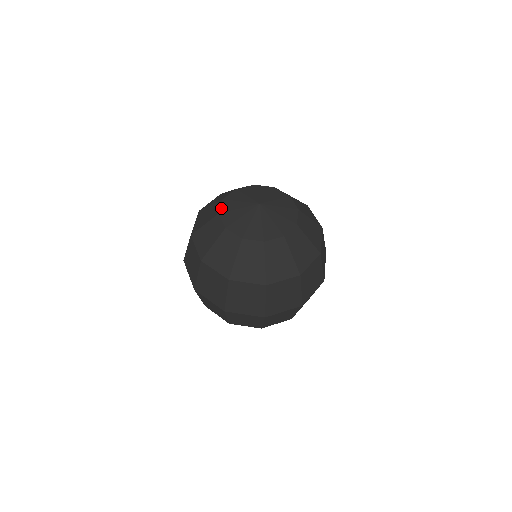
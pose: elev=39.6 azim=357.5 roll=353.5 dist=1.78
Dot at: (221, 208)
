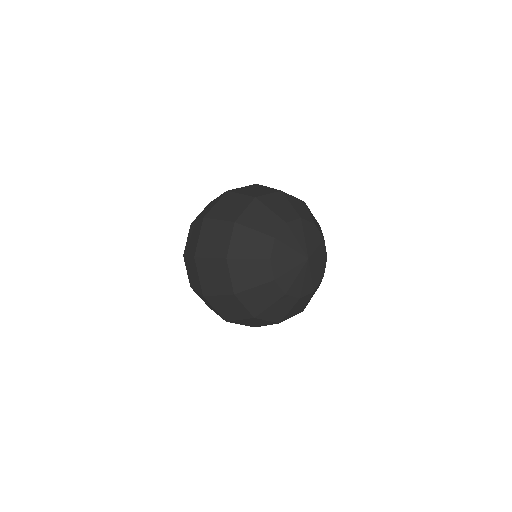
Dot at: (283, 289)
